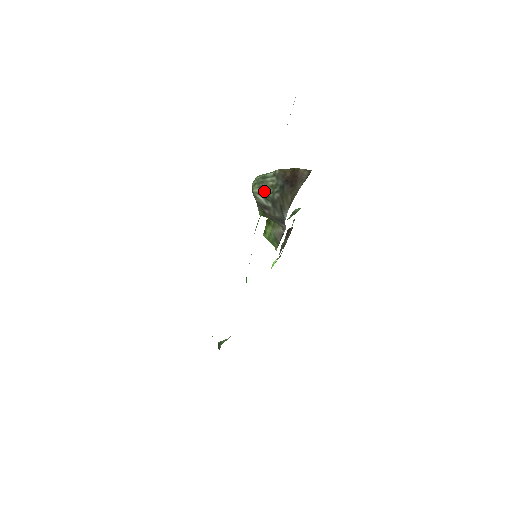
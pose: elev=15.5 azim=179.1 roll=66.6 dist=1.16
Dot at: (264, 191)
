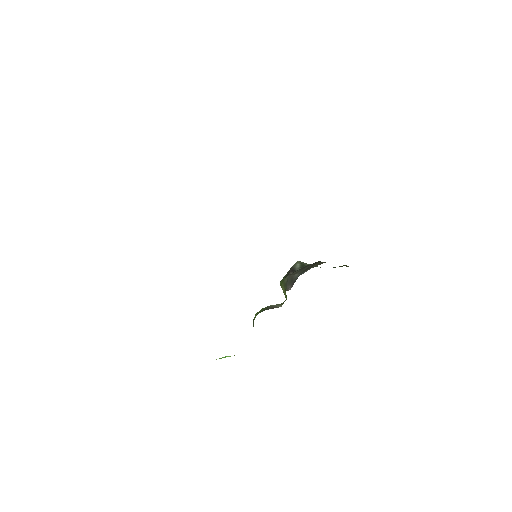
Dot at: (306, 264)
